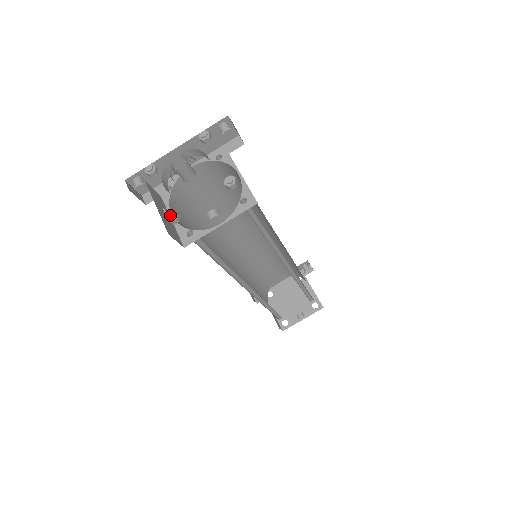
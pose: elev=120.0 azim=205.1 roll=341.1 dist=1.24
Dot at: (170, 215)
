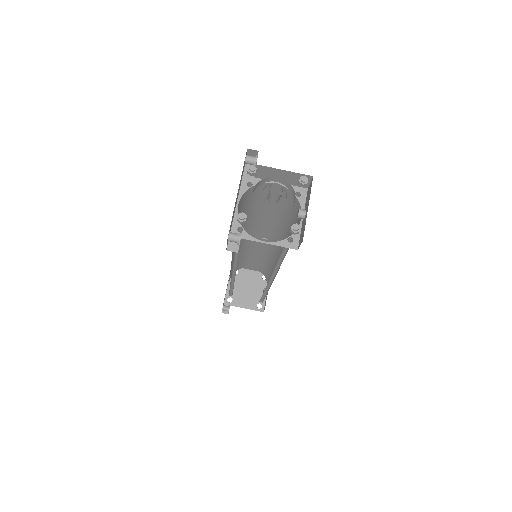
Dot at: (296, 227)
